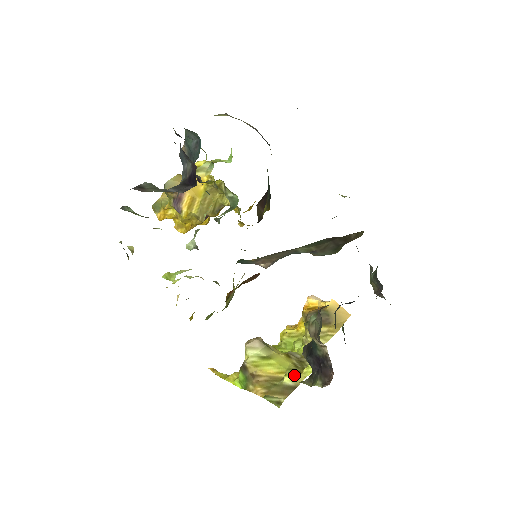
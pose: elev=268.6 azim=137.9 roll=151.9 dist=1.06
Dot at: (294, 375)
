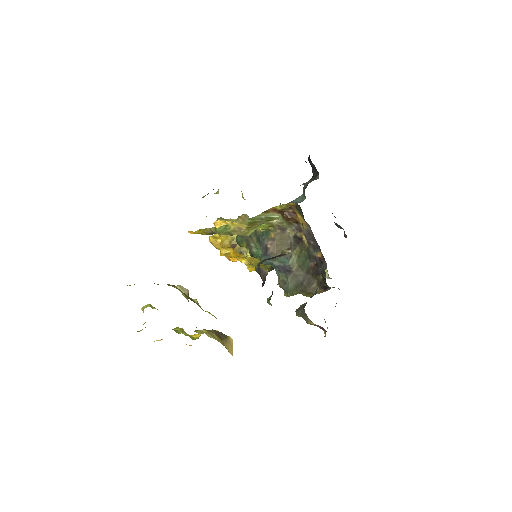
Dot at: occluded
